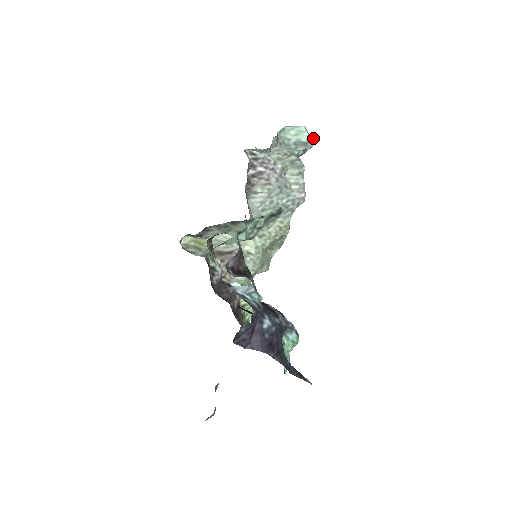
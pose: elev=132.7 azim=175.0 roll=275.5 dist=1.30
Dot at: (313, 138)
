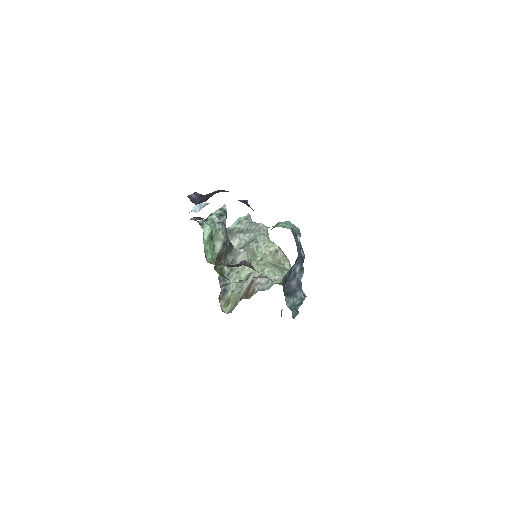
Dot at: (247, 214)
